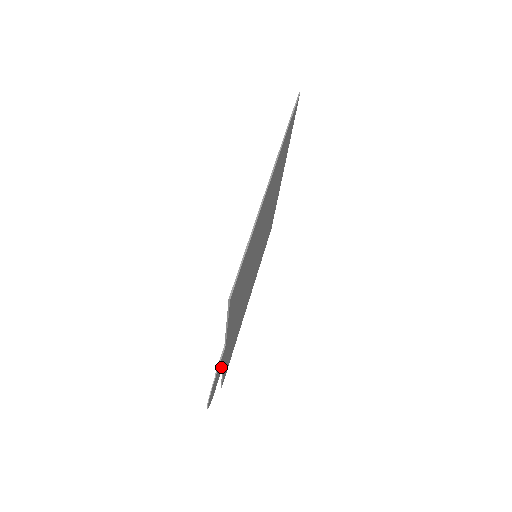
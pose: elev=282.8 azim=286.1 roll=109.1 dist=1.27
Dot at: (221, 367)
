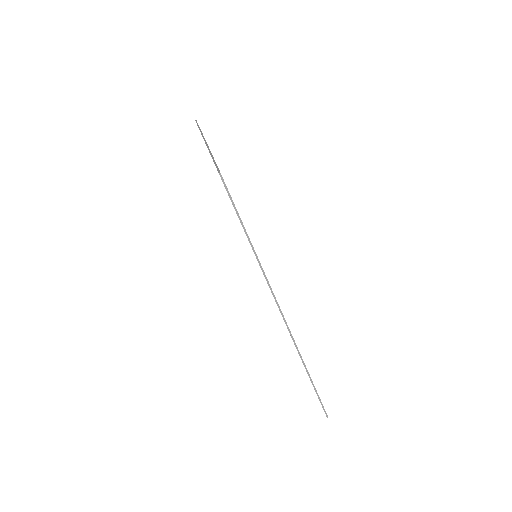
Dot at: occluded
